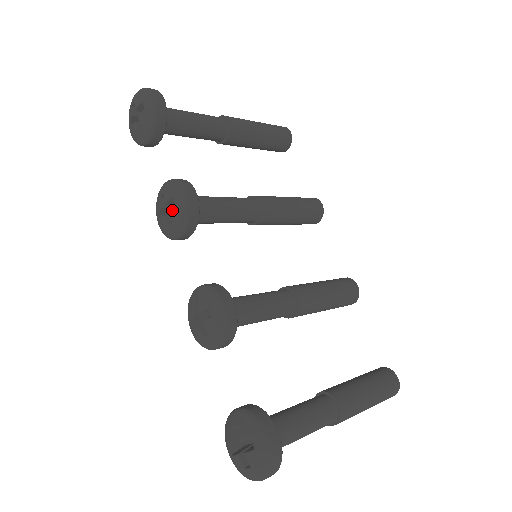
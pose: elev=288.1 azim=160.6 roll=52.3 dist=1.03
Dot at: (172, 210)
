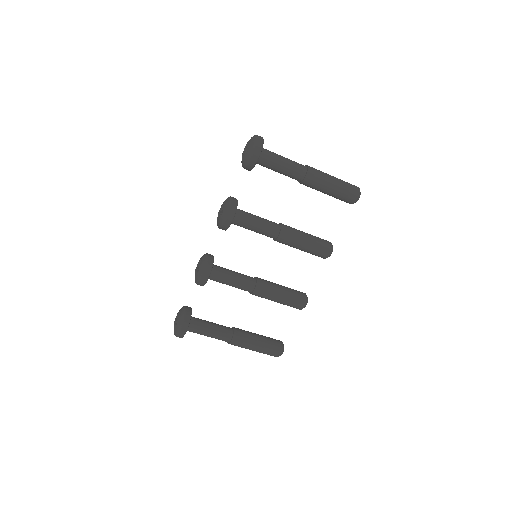
Dot at: (219, 216)
